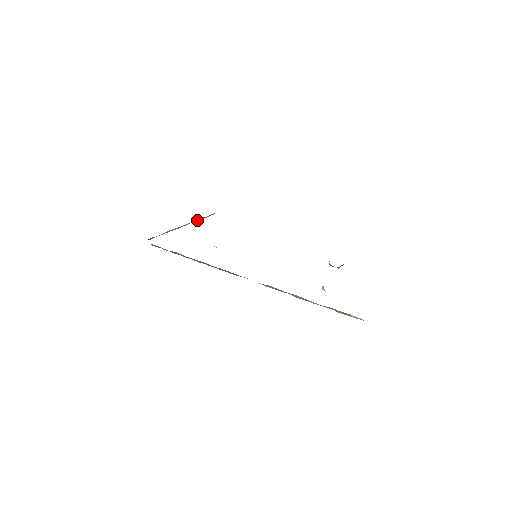
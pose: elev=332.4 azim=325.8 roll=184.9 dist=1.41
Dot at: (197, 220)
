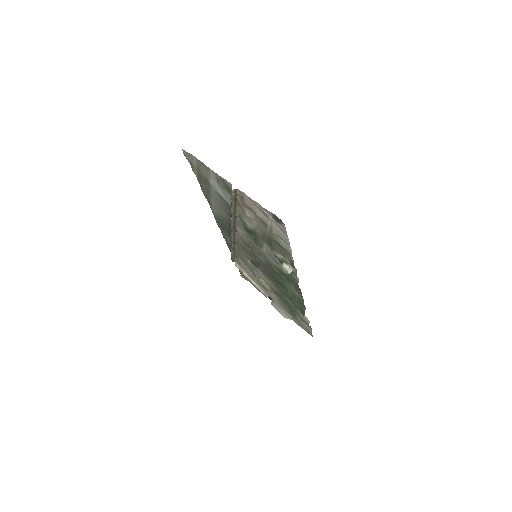
Dot at: (272, 303)
